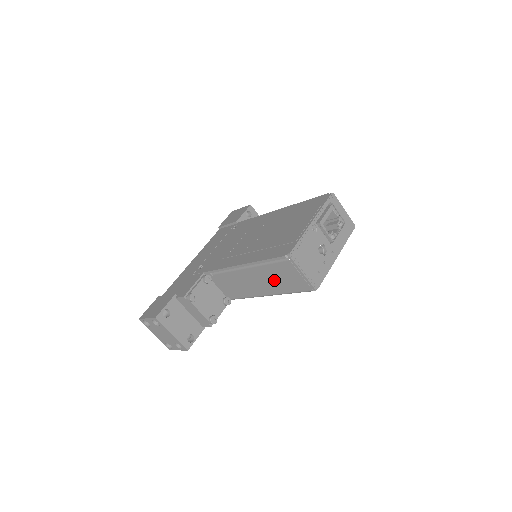
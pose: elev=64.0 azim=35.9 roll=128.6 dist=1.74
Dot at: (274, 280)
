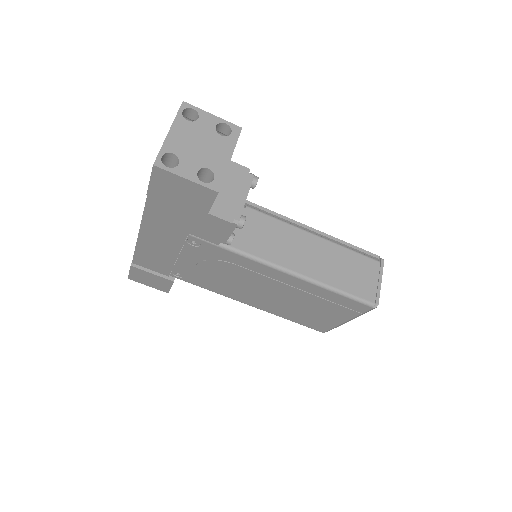
Dot at: (337, 266)
